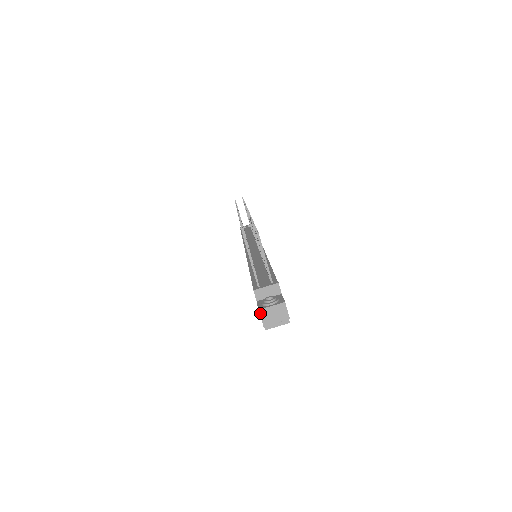
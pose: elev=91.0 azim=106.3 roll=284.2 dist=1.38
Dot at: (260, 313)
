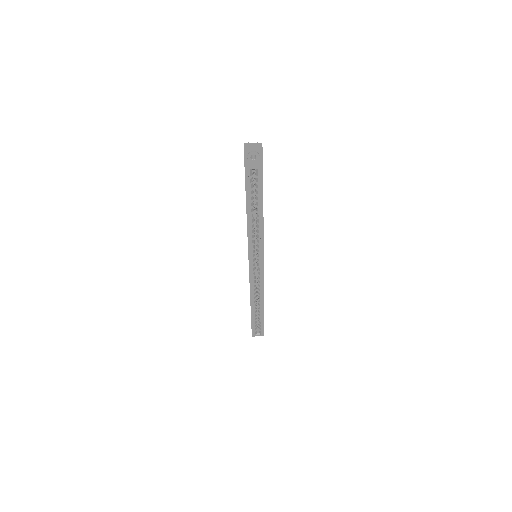
Dot at: (244, 145)
